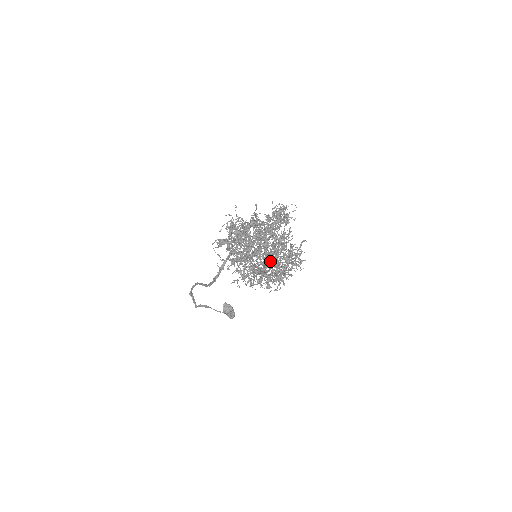
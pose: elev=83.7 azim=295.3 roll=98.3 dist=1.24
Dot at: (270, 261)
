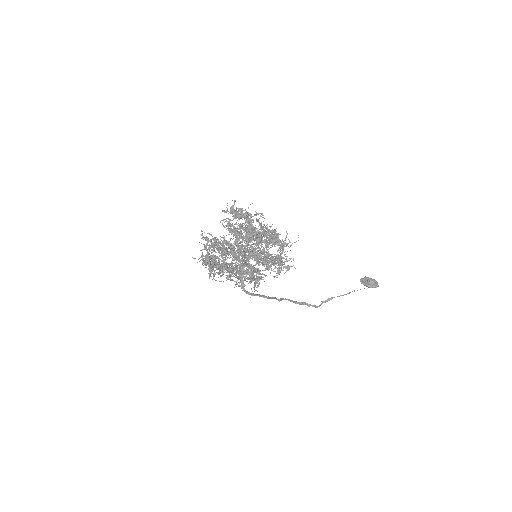
Dot at: occluded
